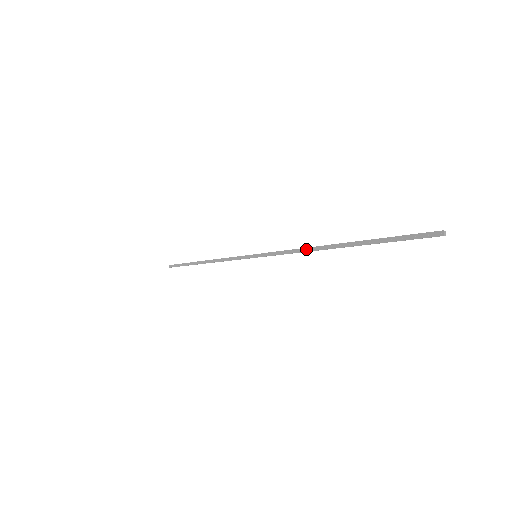
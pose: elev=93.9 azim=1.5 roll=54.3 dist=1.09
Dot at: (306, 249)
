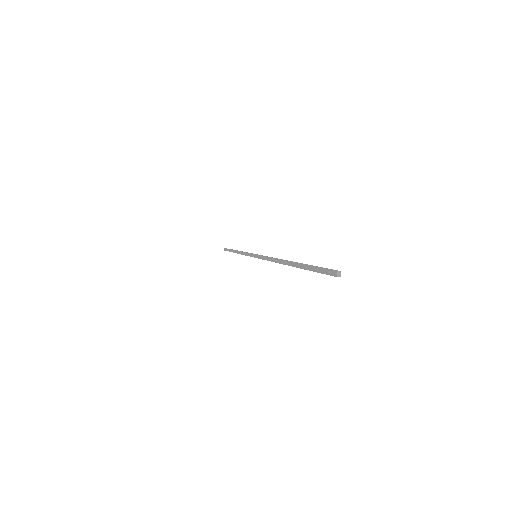
Dot at: (275, 259)
